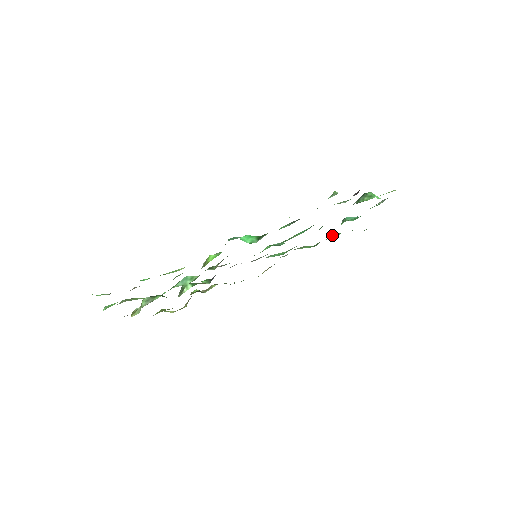
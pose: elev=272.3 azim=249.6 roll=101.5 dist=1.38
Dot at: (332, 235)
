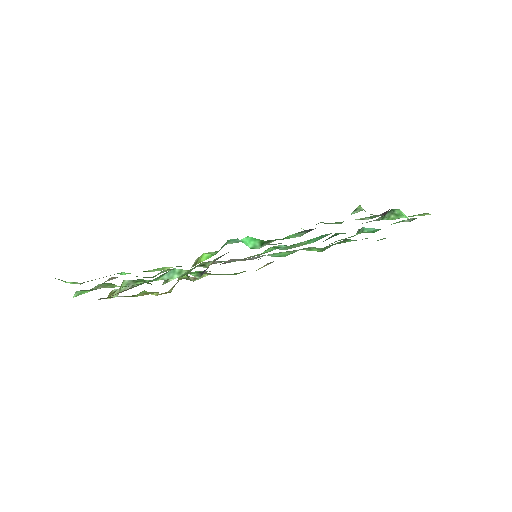
Dot at: occluded
